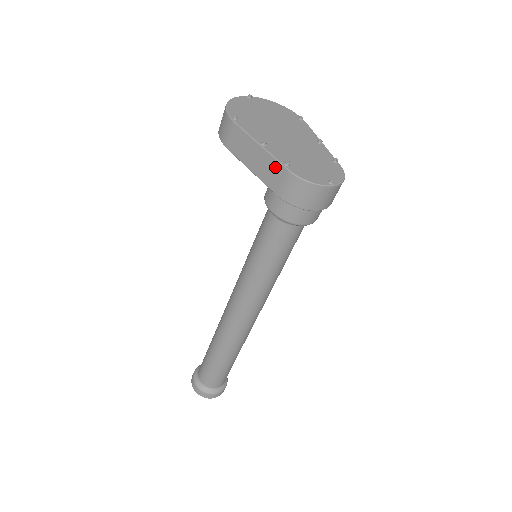
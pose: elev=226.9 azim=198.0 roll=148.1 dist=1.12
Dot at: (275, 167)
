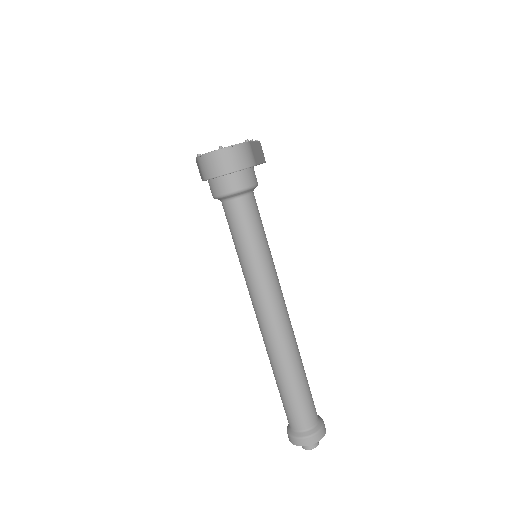
Dot at: occluded
